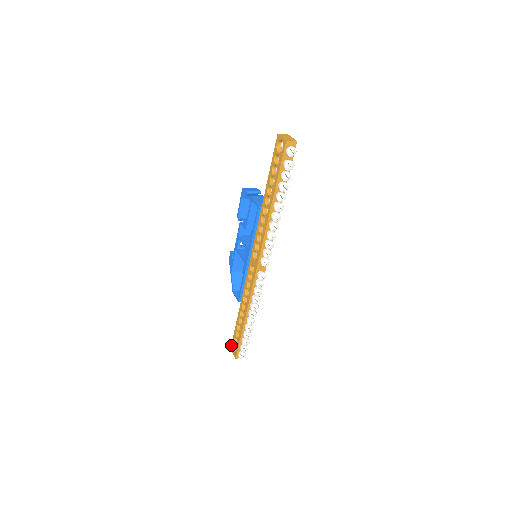
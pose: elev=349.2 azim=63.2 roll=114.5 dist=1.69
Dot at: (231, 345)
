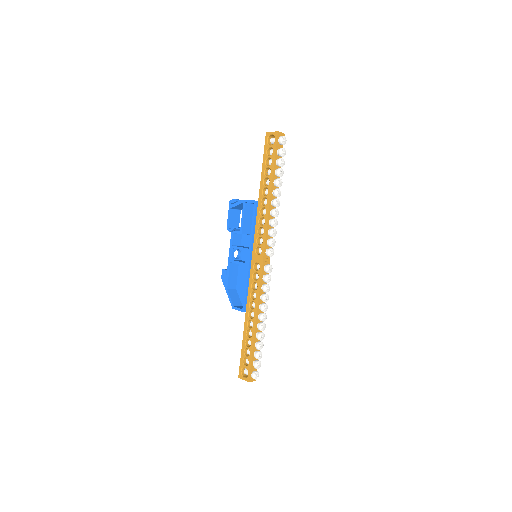
Dot at: (239, 372)
